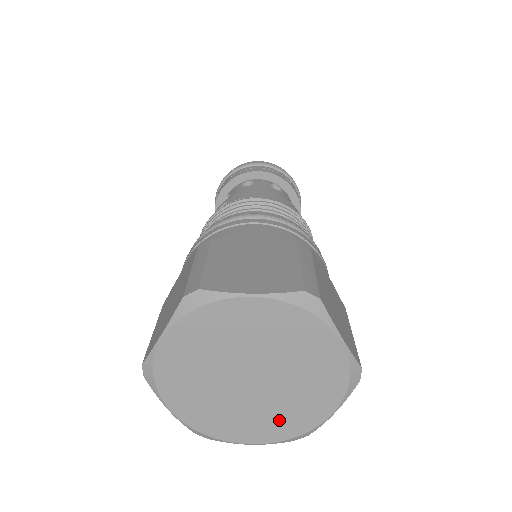
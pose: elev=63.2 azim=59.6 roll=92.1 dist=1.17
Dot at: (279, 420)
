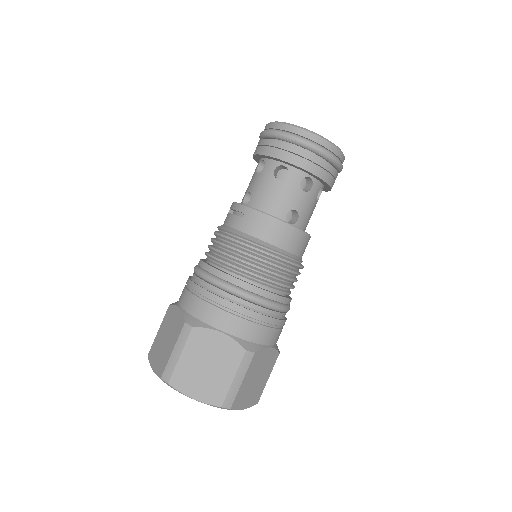
Dot at: occluded
